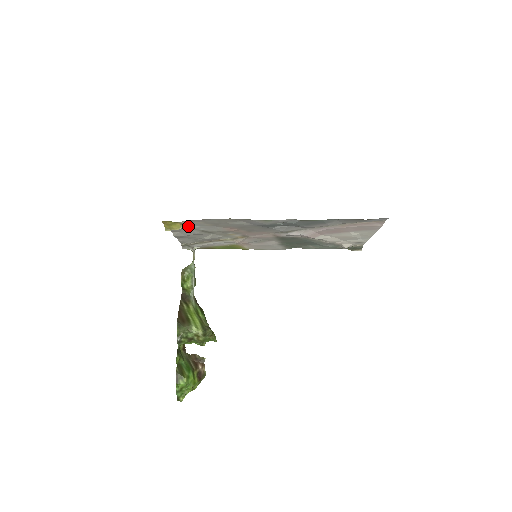
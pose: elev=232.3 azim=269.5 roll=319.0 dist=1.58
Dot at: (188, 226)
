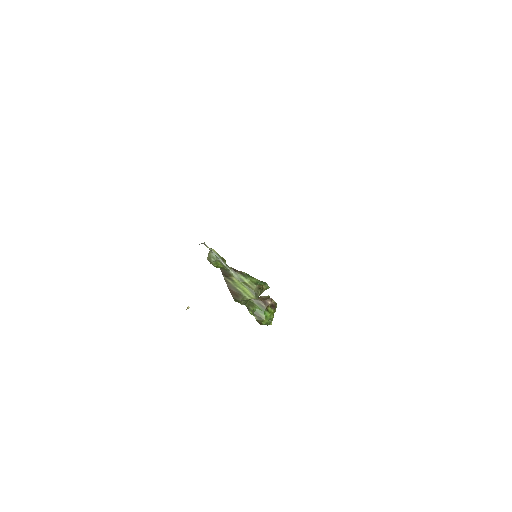
Dot at: occluded
